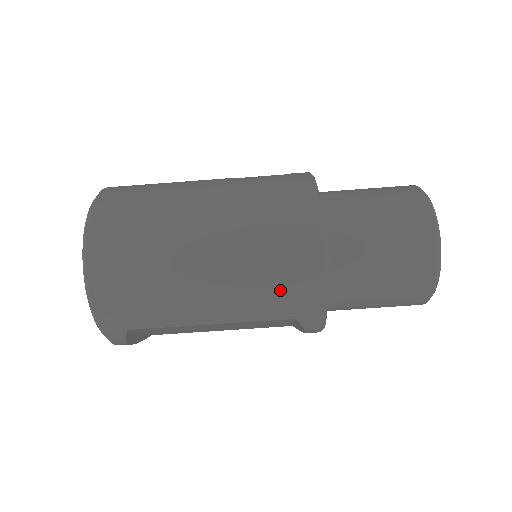
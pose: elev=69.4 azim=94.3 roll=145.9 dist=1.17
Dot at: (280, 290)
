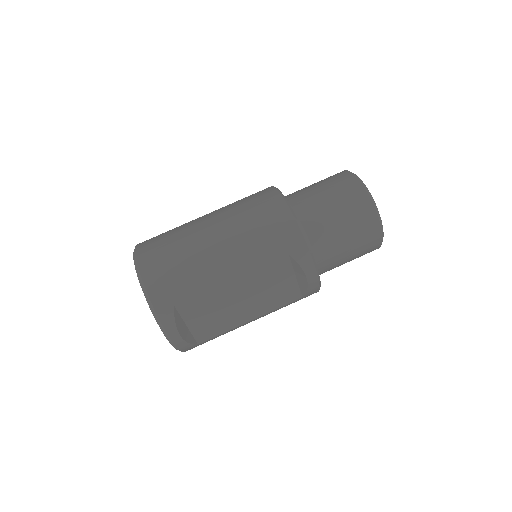
Dot at: (268, 233)
